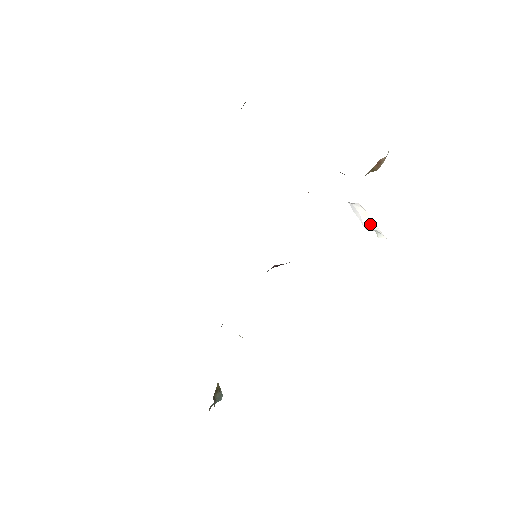
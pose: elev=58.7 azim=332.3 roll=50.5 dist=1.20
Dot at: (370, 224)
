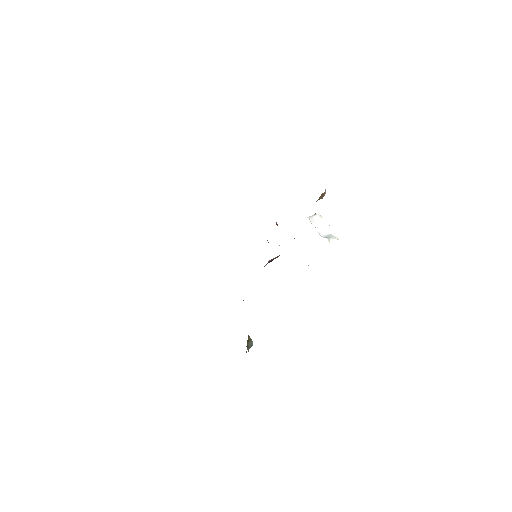
Dot at: (326, 230)
